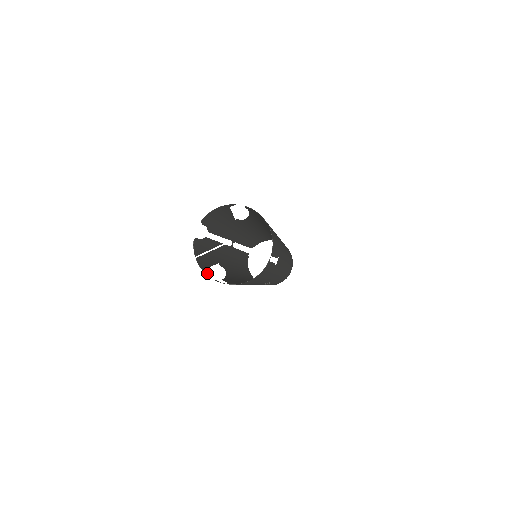
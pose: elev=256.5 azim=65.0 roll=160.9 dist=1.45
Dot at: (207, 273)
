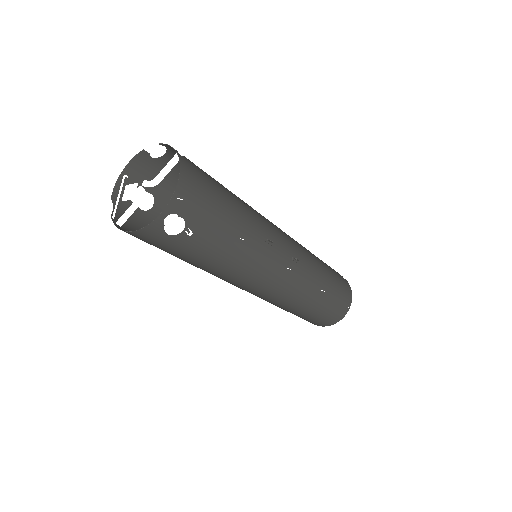
Dot at: (141, 218)
